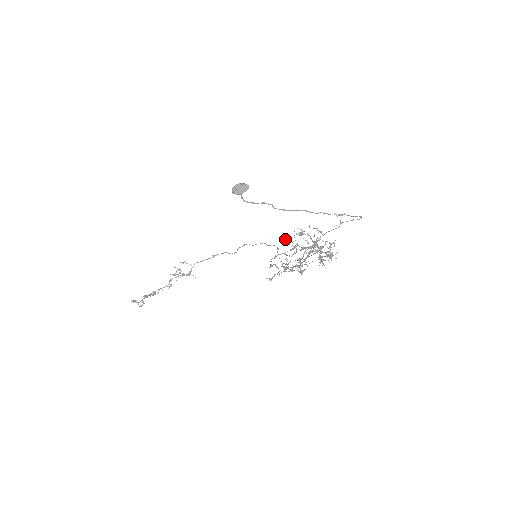
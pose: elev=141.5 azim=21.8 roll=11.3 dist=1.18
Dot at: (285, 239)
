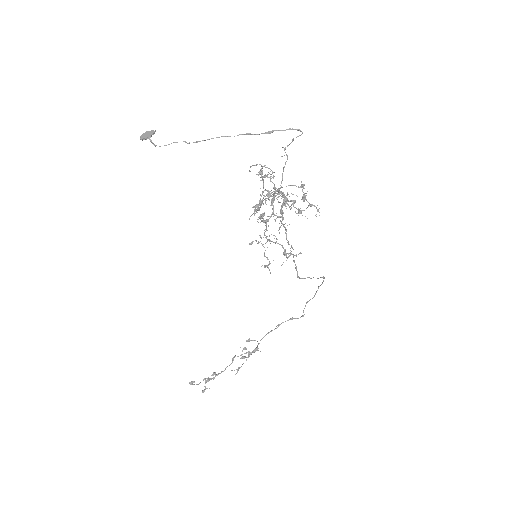
Dot at: occluded
